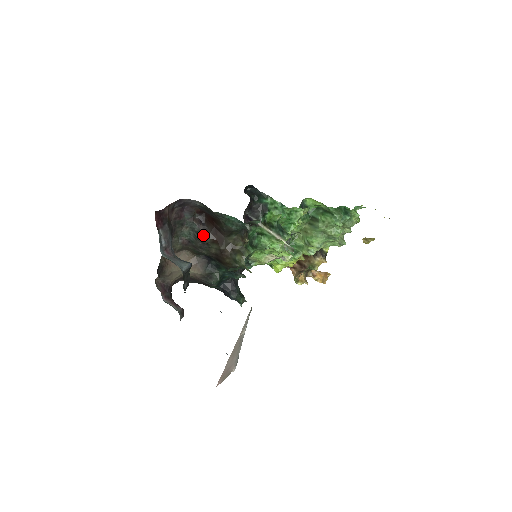
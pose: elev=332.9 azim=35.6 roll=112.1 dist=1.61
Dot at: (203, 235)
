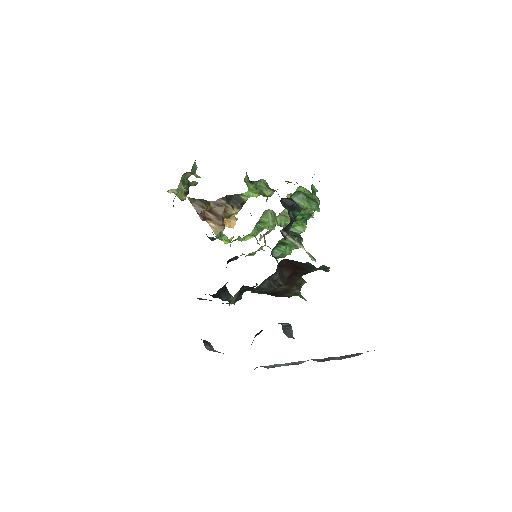
Dot at: (282, 283)
